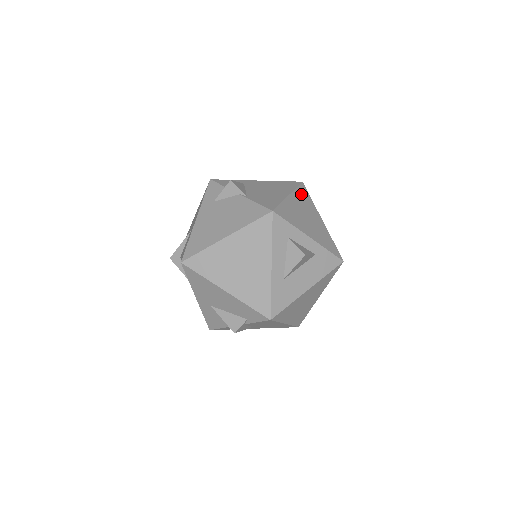
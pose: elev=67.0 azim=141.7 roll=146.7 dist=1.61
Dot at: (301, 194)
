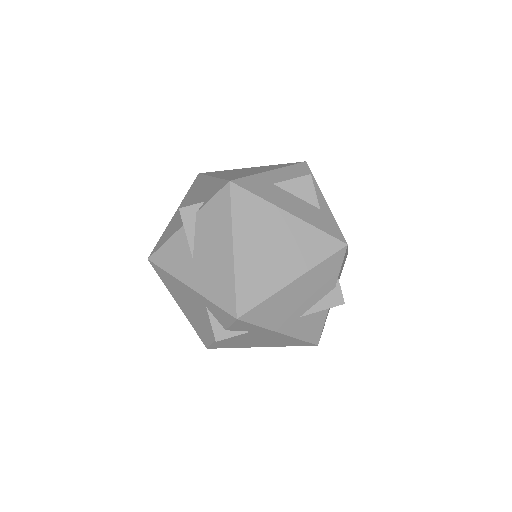
Dot at: occluded
